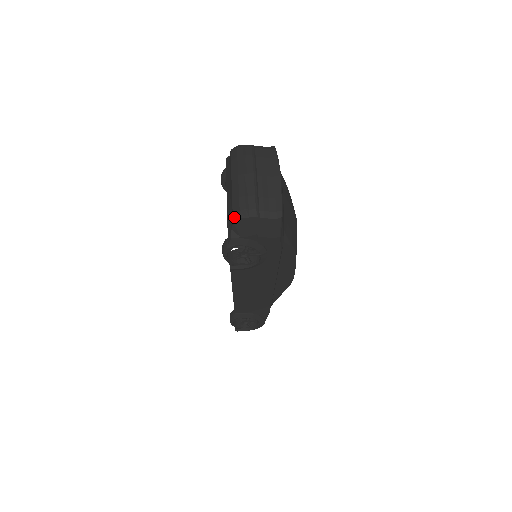
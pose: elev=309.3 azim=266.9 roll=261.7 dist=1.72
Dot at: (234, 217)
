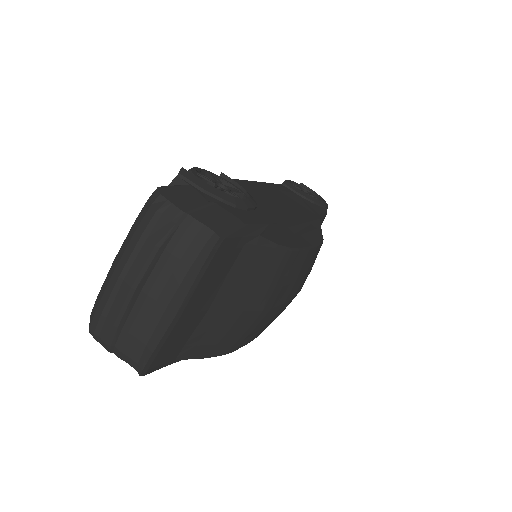
Dot at: occluded
